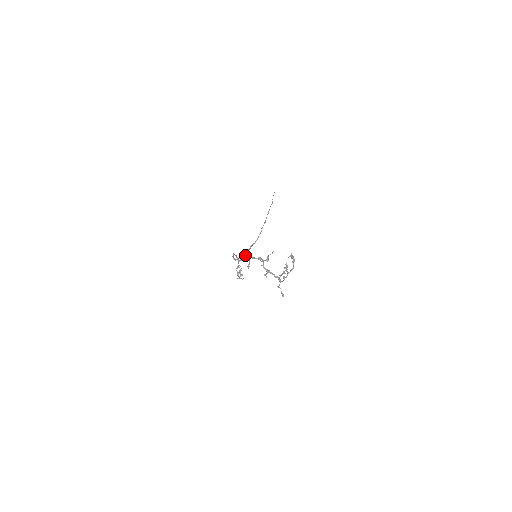
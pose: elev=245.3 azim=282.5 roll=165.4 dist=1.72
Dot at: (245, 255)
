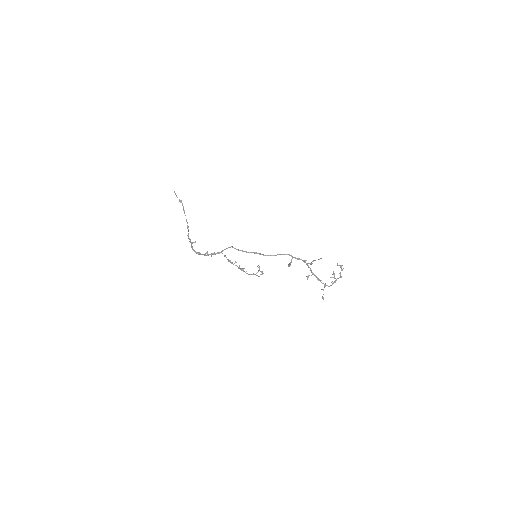
Dot at: (289, 254)
